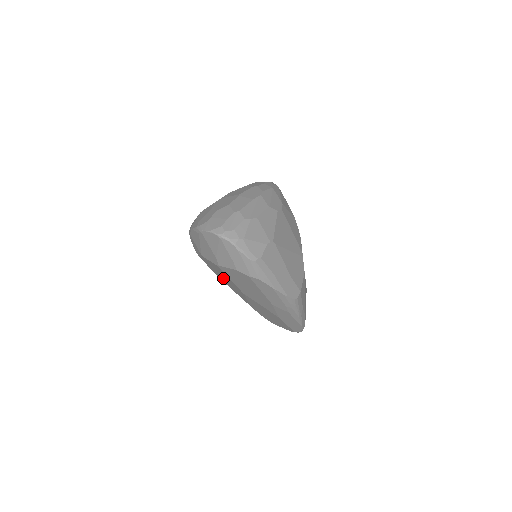
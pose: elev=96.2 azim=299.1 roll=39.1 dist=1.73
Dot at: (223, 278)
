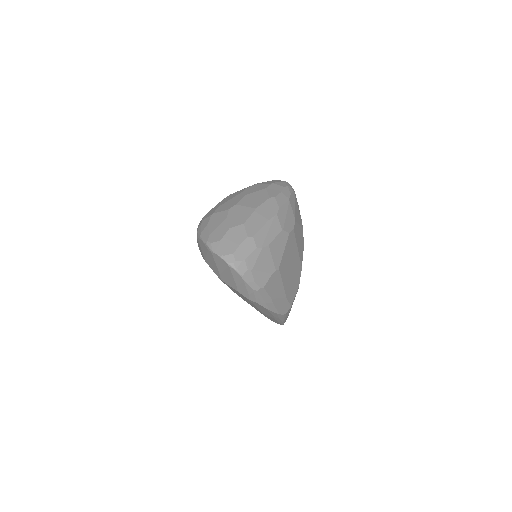
Dot at: occluded
